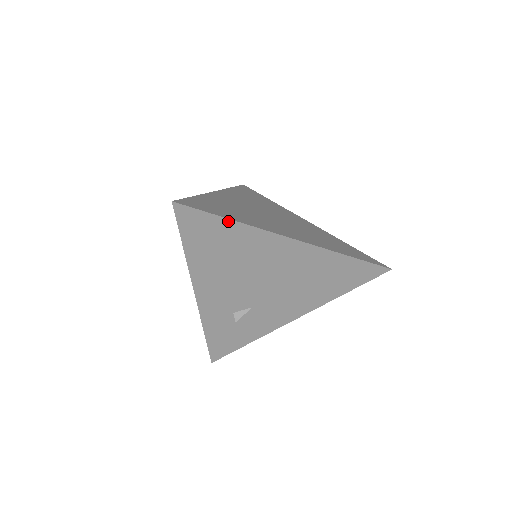
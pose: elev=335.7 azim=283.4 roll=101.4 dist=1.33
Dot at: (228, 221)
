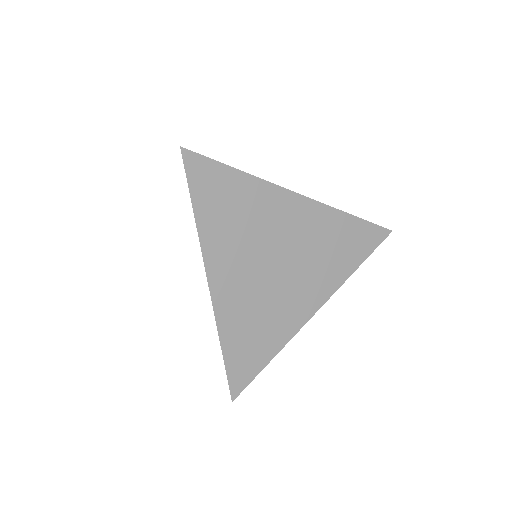
Dot at: (269, 359)
